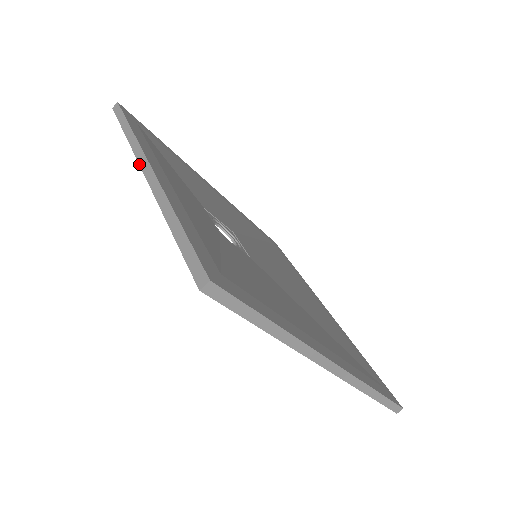
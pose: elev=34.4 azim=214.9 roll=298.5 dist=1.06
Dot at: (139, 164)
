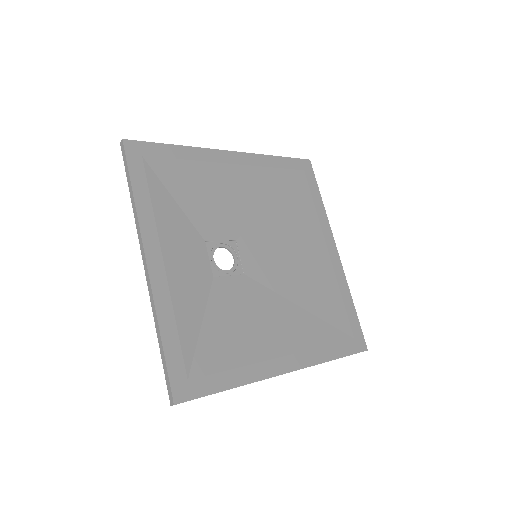
Dot at: (141, 254)
